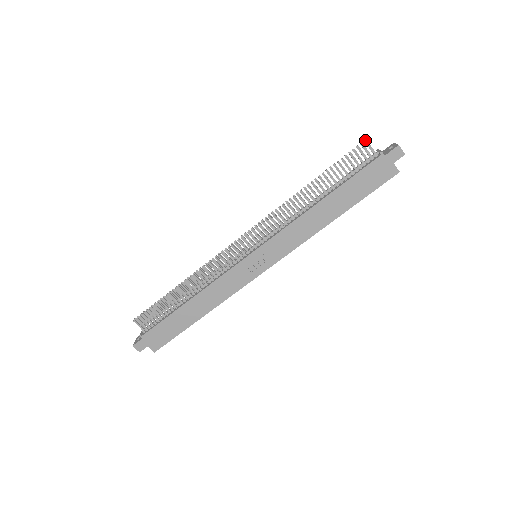
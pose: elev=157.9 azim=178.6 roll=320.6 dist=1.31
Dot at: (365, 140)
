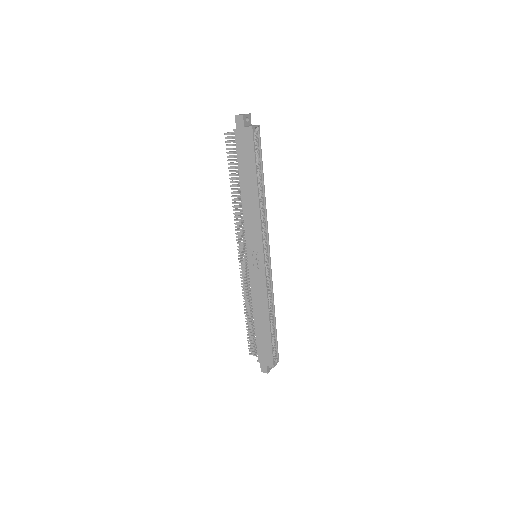
Dot at: (226, 133)
